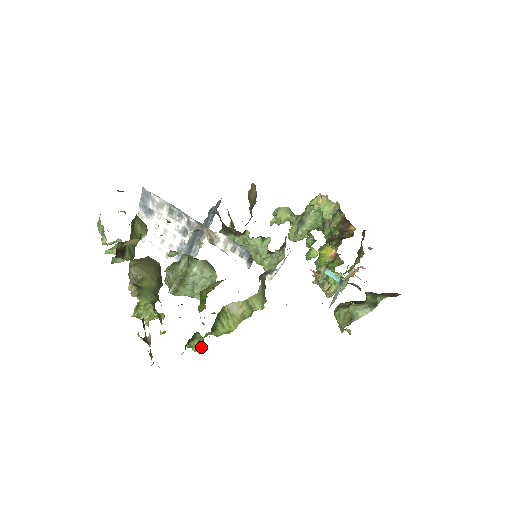
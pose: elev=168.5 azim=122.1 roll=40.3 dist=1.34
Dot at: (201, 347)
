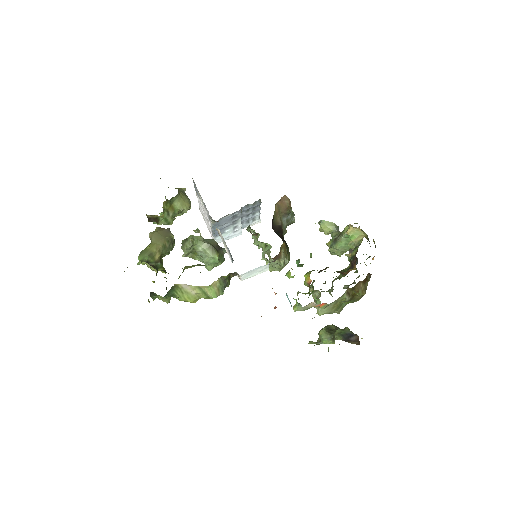
Dot at: (169, 302)
